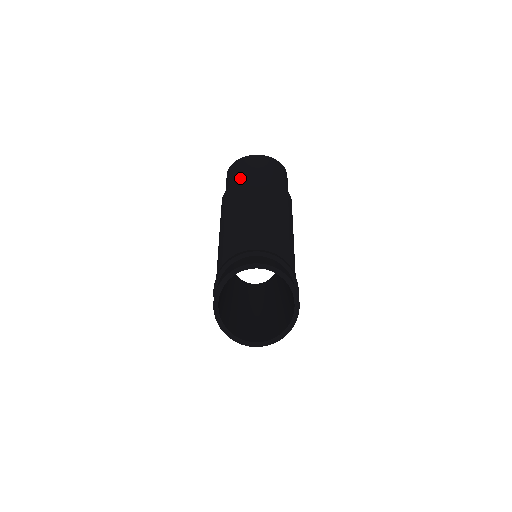
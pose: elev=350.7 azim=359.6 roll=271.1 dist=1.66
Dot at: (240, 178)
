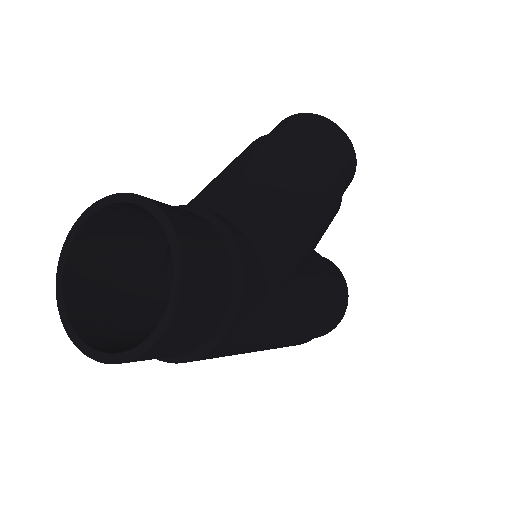
Dot at: occluded
